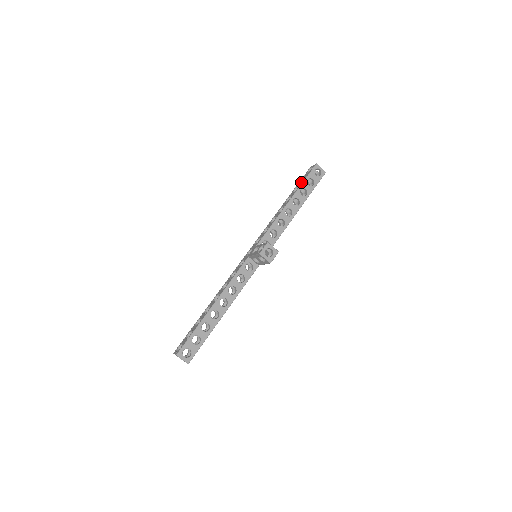
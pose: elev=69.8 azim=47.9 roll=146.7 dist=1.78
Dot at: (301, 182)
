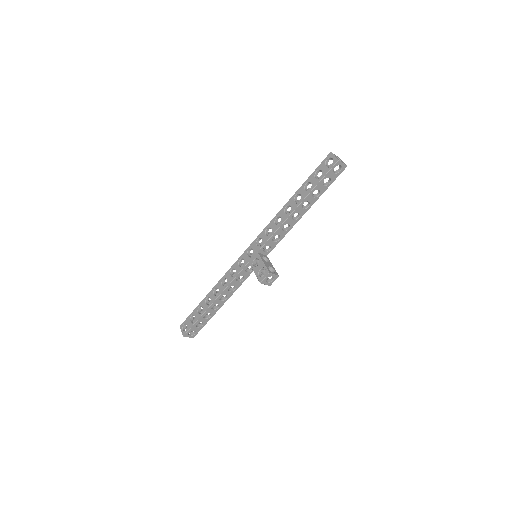
Dot at: (315, 180)
